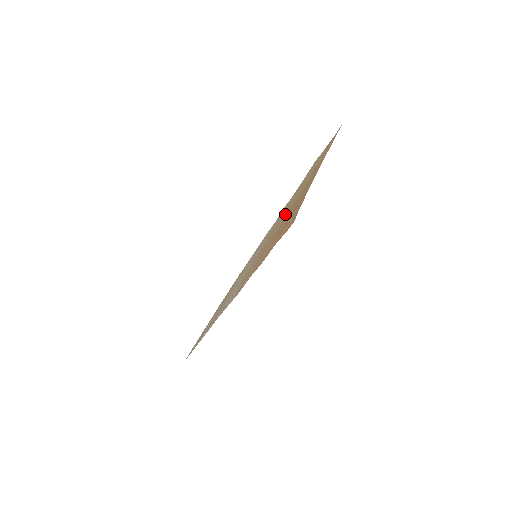
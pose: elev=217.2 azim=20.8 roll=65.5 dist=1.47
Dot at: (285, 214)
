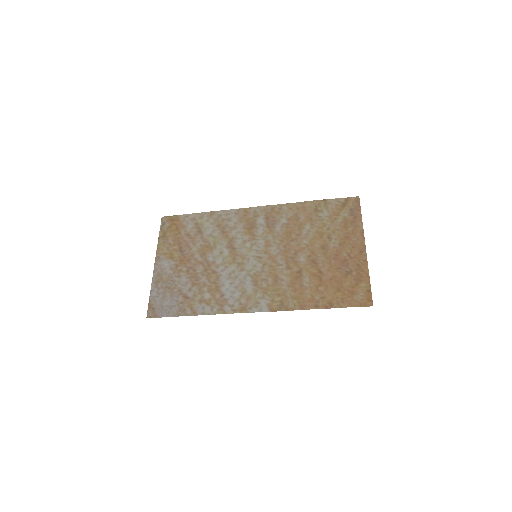
Dot at: (310, 250)
